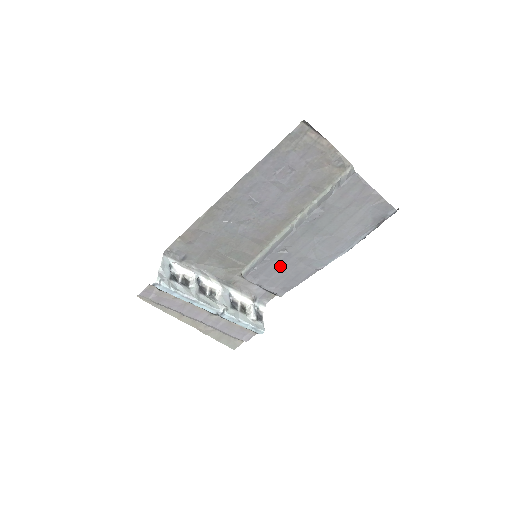
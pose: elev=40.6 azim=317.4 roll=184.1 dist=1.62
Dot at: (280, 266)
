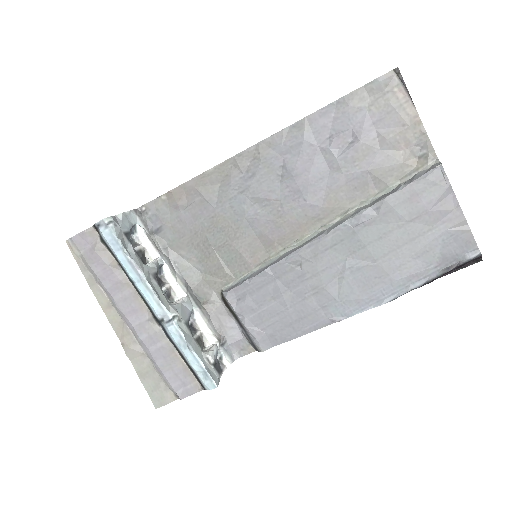
Dot at: (282, 292)
